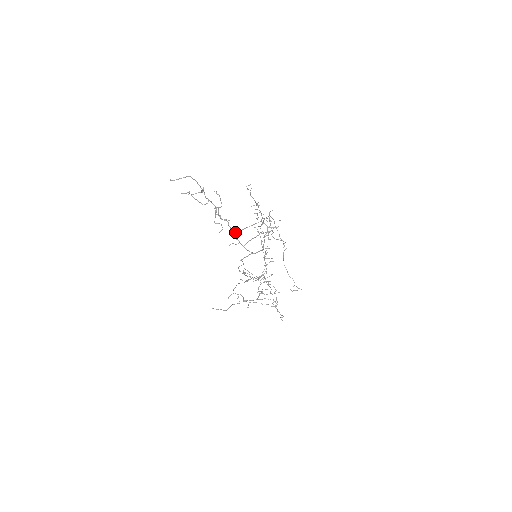
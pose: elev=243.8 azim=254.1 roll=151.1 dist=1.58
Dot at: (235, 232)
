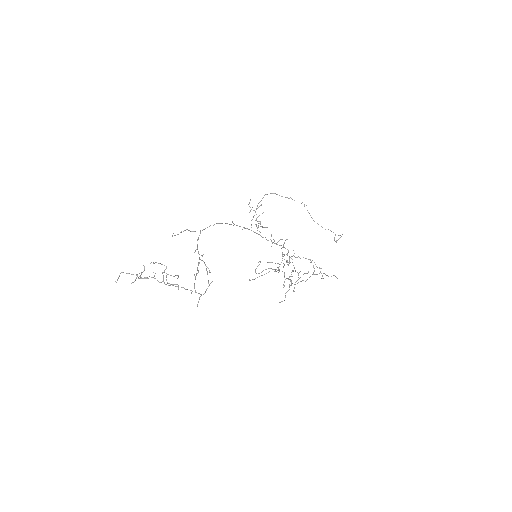
Dot at: occluded
